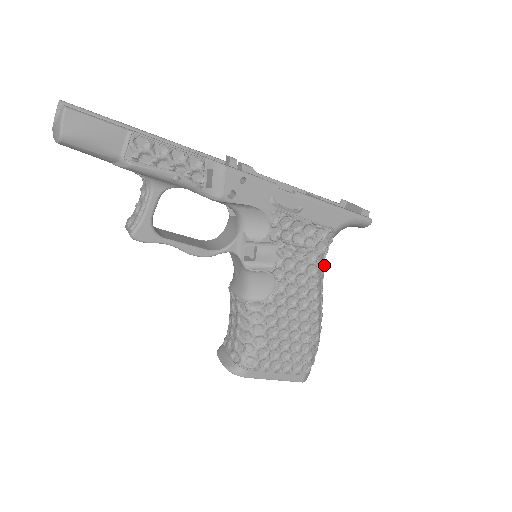
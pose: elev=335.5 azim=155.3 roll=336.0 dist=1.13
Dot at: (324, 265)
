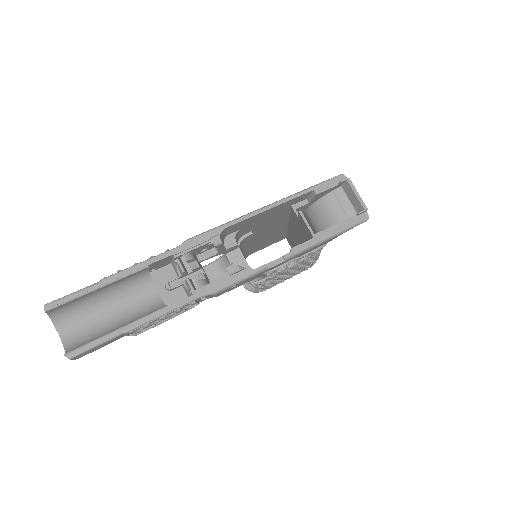
Dot at: occluded
